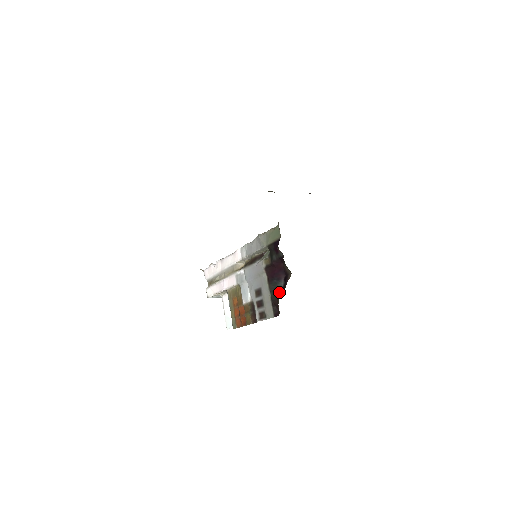
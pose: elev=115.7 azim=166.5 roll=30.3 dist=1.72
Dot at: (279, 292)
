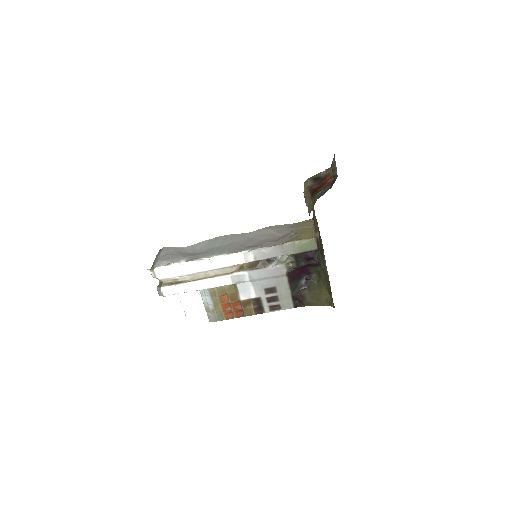
Dot at: (300, 289)
